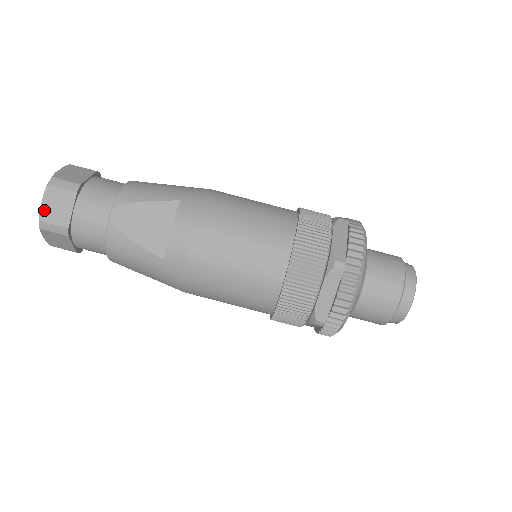
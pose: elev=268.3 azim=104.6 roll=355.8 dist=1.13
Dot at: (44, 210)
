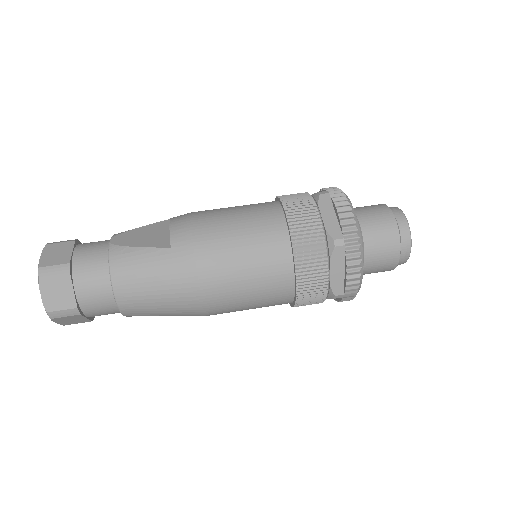
Dot at: (43, 260)
